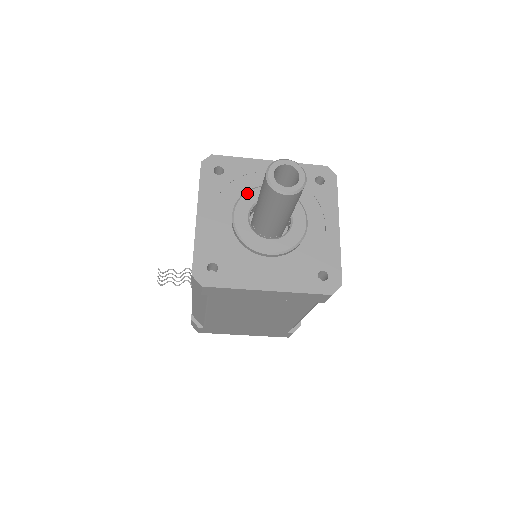
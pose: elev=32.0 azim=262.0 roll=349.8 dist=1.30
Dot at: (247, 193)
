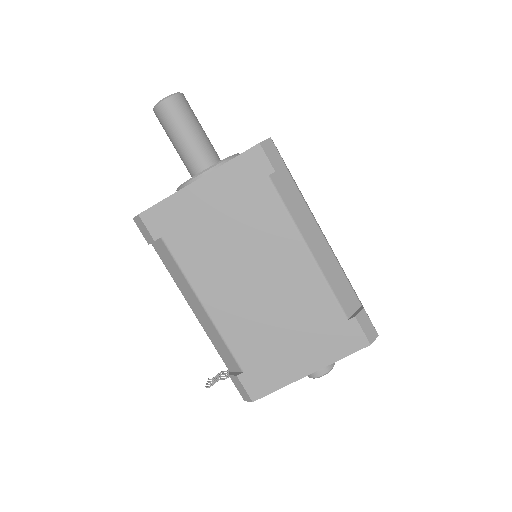
Dot at: occluded
